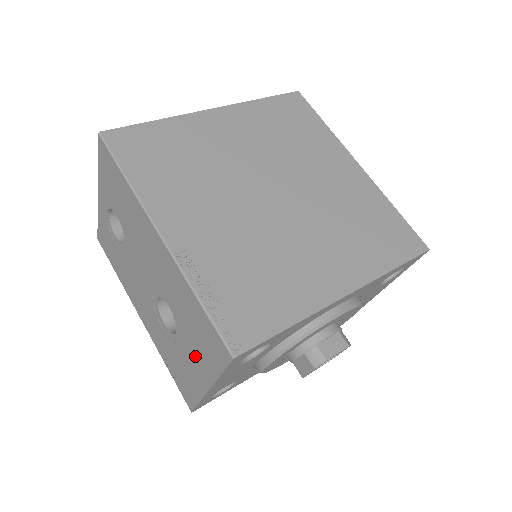
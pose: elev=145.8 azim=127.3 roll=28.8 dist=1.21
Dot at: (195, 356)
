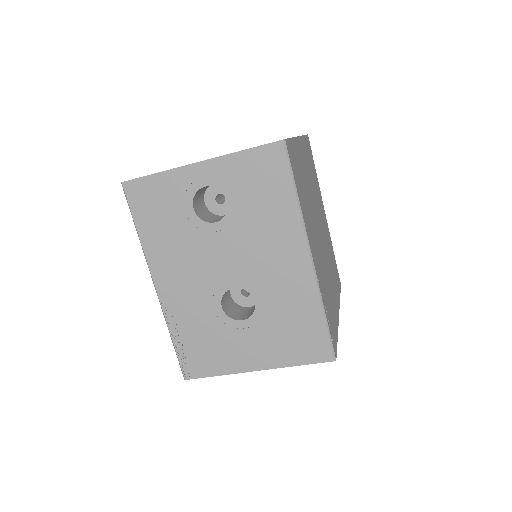
Dot at: (263, 345)
